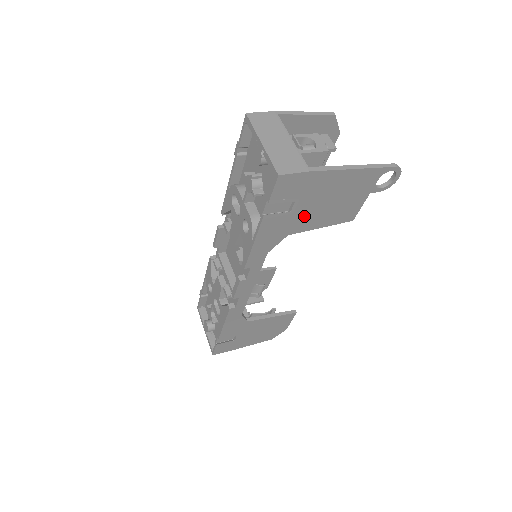
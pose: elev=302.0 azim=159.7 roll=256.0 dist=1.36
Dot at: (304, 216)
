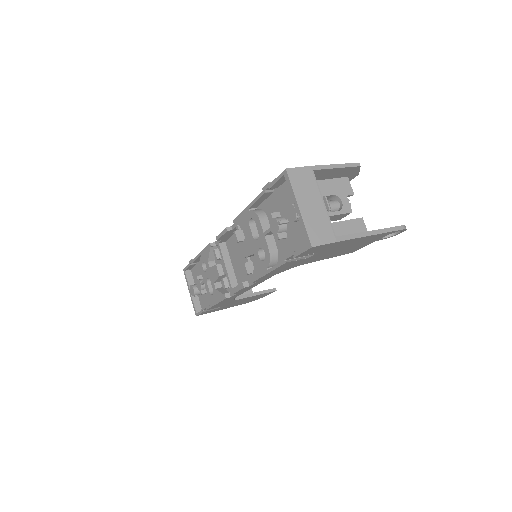
Dot at: (317, 257)
